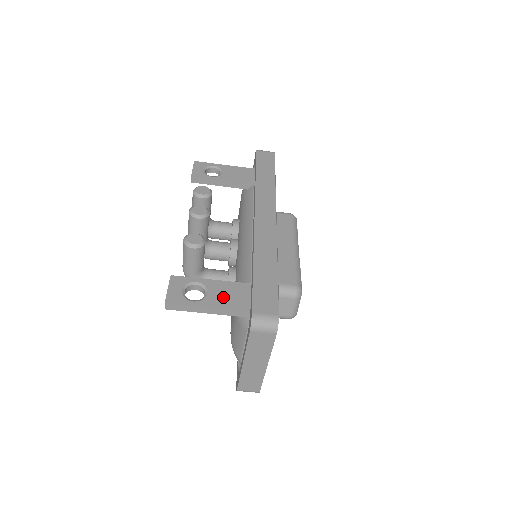
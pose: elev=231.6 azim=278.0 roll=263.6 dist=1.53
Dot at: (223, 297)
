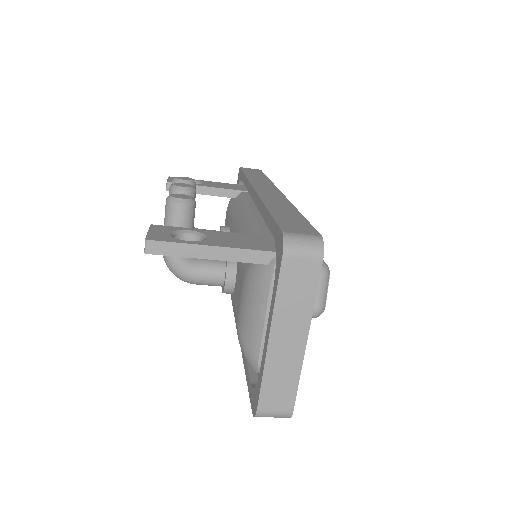
Dot at: (231, 241)
